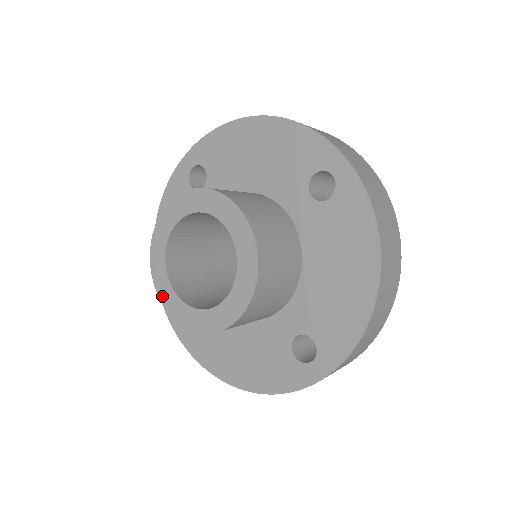
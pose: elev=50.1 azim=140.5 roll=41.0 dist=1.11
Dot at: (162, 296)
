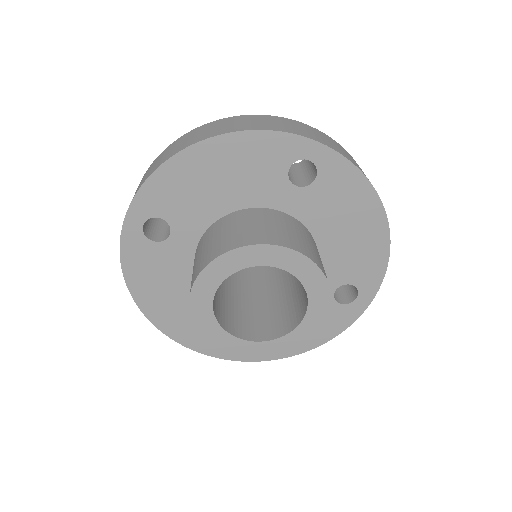
Dot at: (234, 351)
